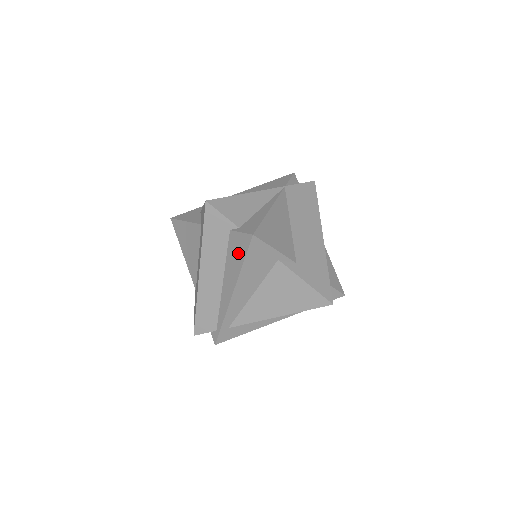
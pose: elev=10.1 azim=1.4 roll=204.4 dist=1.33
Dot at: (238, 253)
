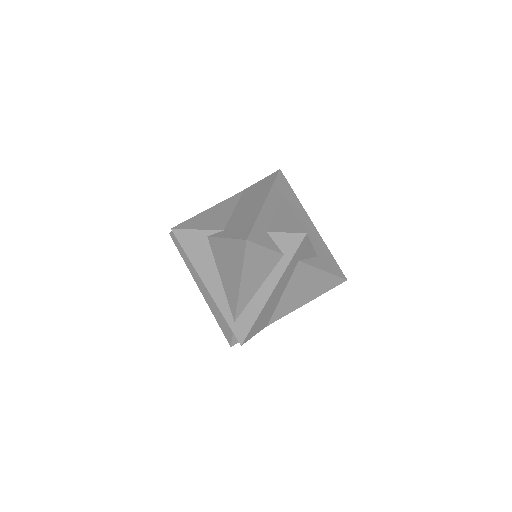
Dot at: occluded
